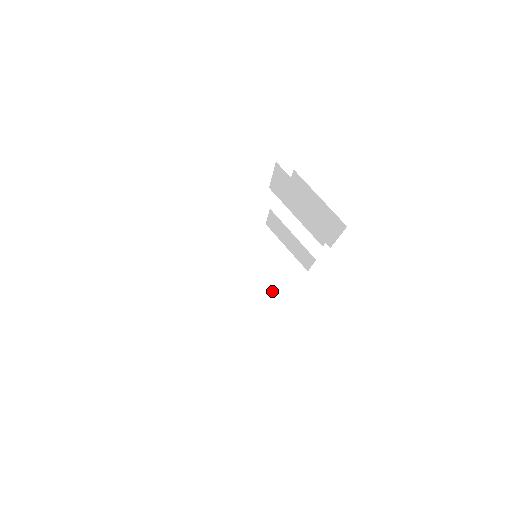
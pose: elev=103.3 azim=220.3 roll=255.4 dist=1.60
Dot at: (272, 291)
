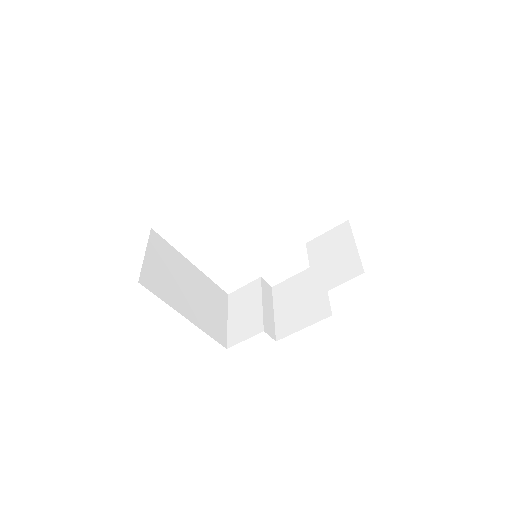
Dot at: (196, 318)
